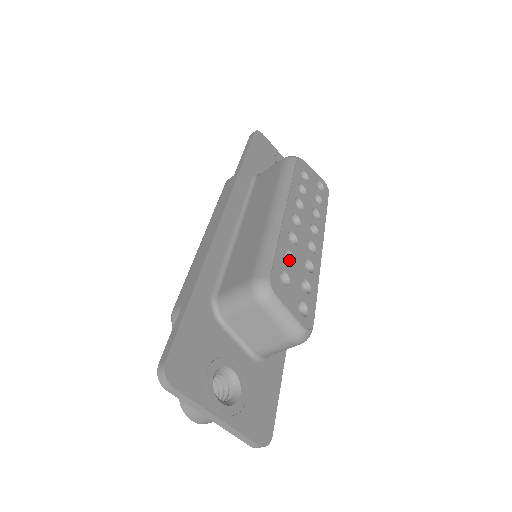
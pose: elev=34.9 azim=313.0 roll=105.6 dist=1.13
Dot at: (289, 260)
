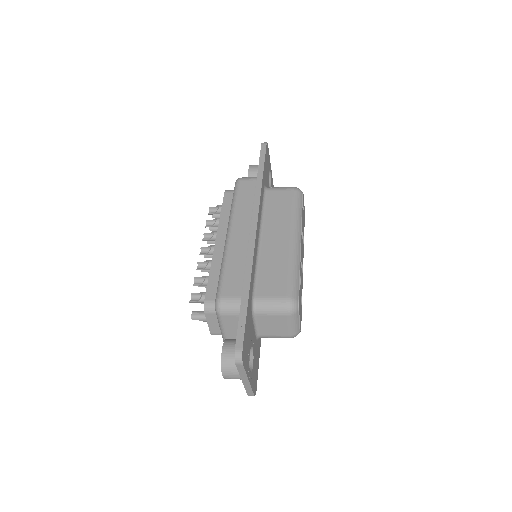
Dot at: occluded
